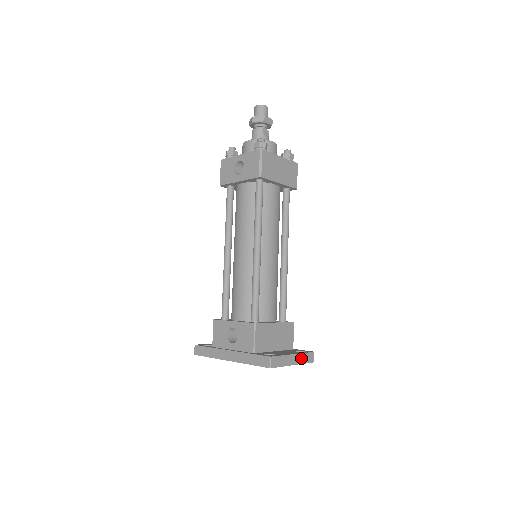
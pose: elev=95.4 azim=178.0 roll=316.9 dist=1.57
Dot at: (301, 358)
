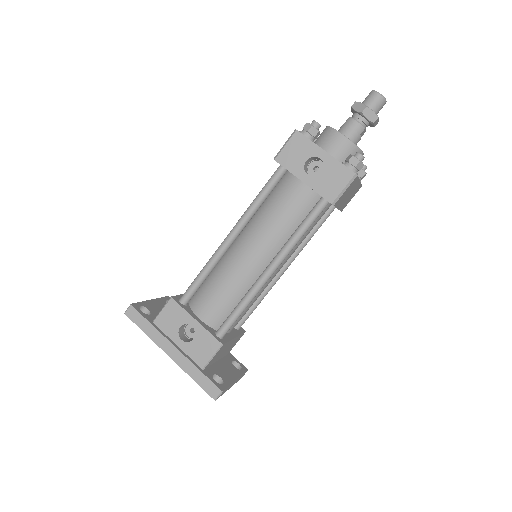
Dot at: occluded
